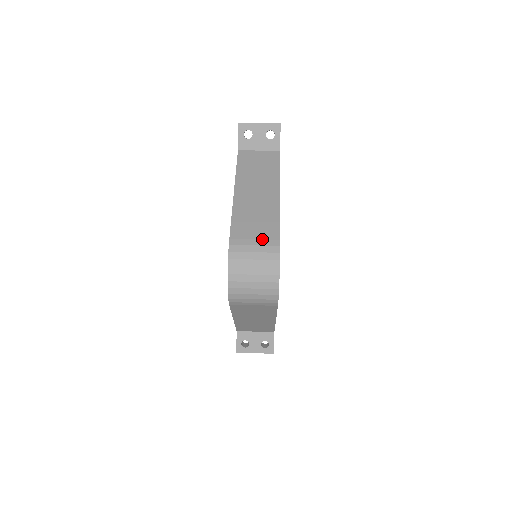
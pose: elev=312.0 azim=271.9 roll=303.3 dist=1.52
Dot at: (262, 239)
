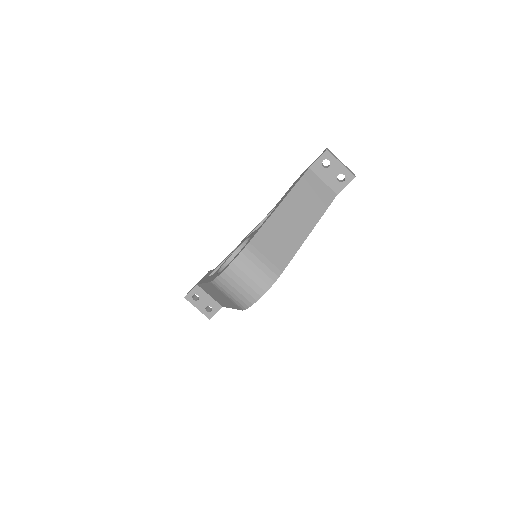
Dot at: (271, 261)
